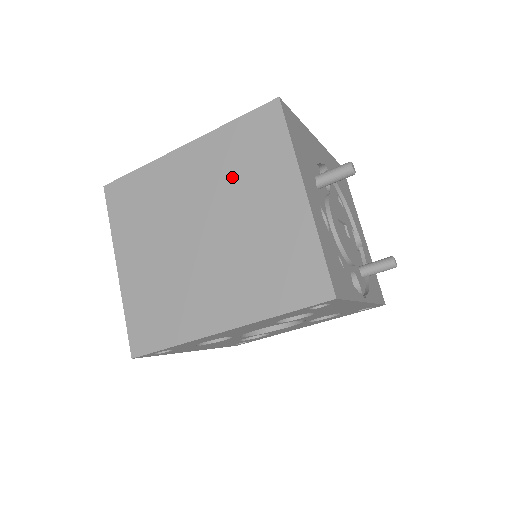
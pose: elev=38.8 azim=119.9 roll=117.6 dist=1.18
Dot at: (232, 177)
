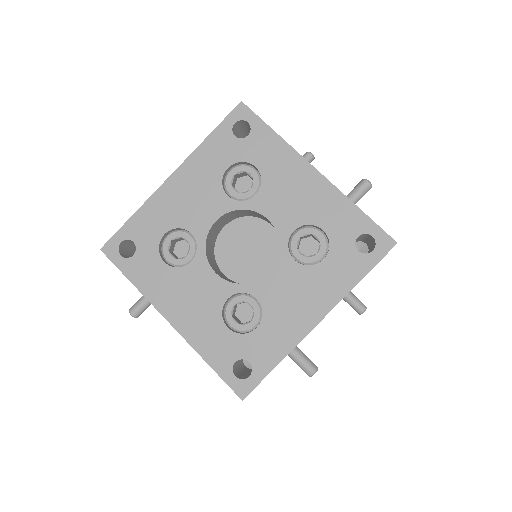
Dot at: occluded
